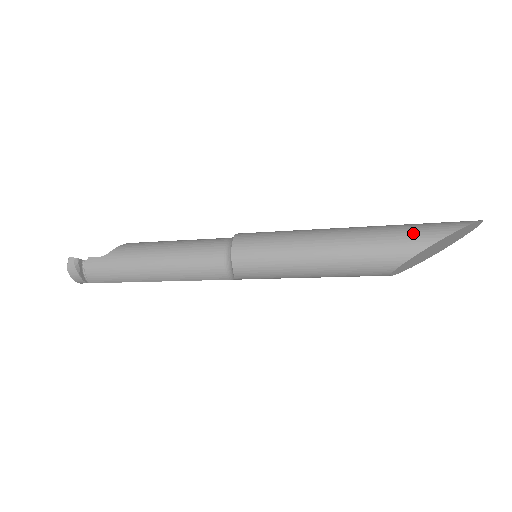
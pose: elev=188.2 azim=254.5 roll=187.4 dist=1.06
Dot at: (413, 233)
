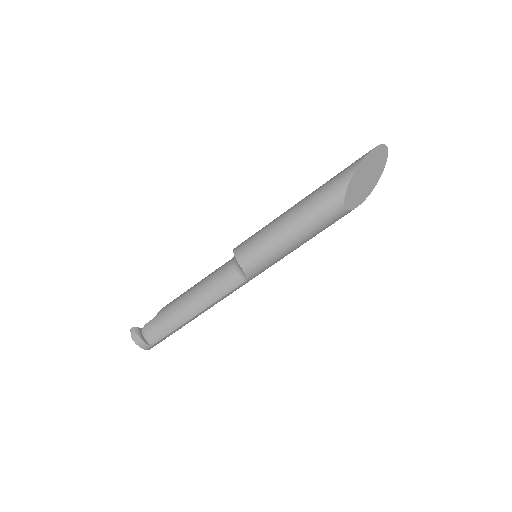
Dot at: (342, 172)
